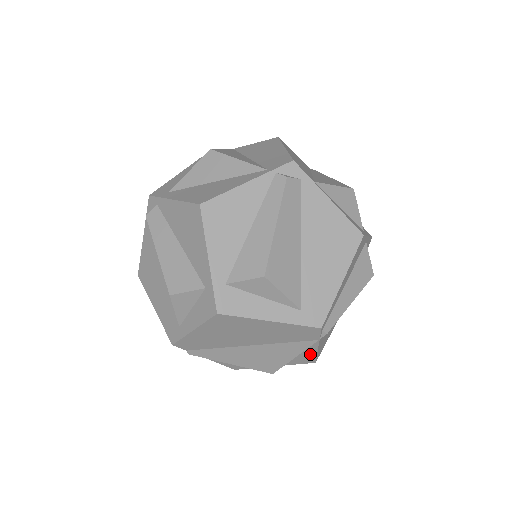
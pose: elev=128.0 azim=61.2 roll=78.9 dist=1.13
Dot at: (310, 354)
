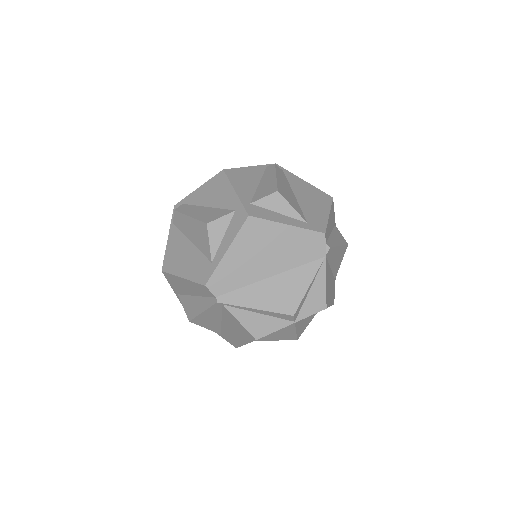
Dot at: (320, 289)
